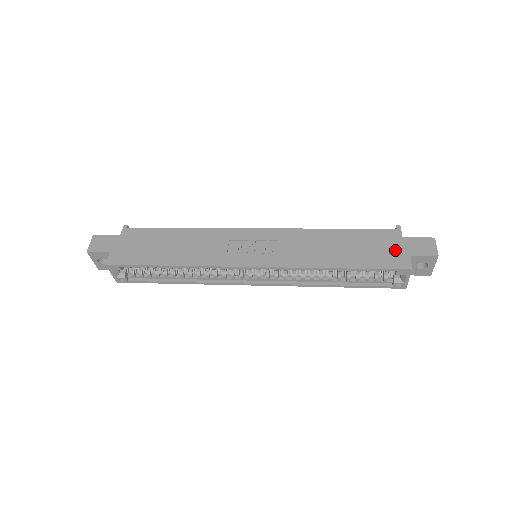
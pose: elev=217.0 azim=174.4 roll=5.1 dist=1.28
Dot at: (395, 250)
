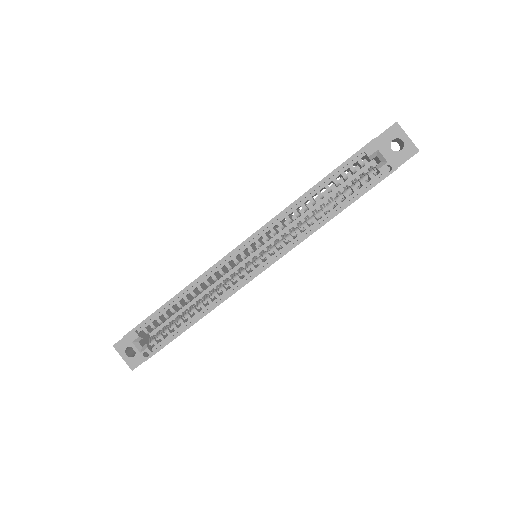
Dot at: occluded
